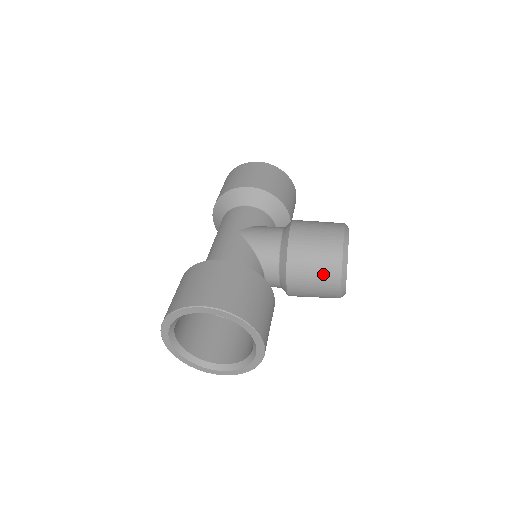
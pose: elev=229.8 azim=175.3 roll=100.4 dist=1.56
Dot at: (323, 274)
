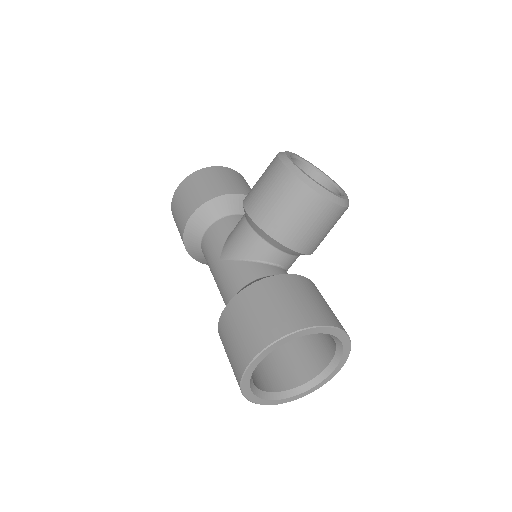
Dot at: (309, 213)
